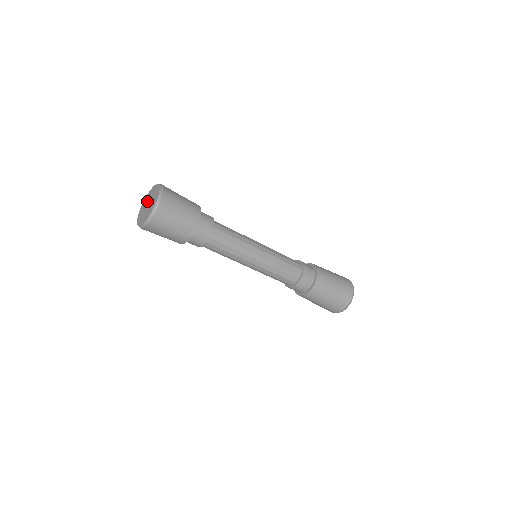
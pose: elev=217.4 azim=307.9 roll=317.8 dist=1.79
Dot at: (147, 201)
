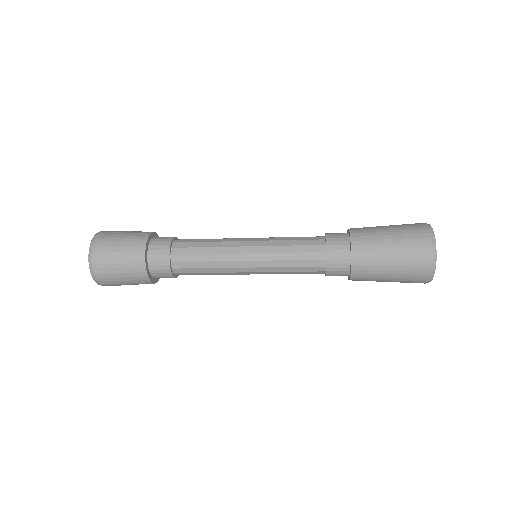
Dot at: occluded
